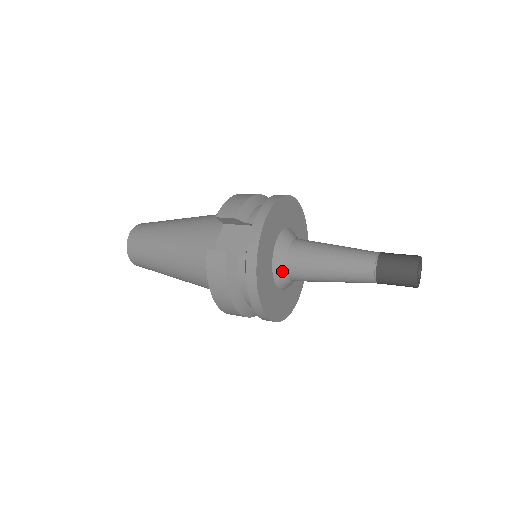
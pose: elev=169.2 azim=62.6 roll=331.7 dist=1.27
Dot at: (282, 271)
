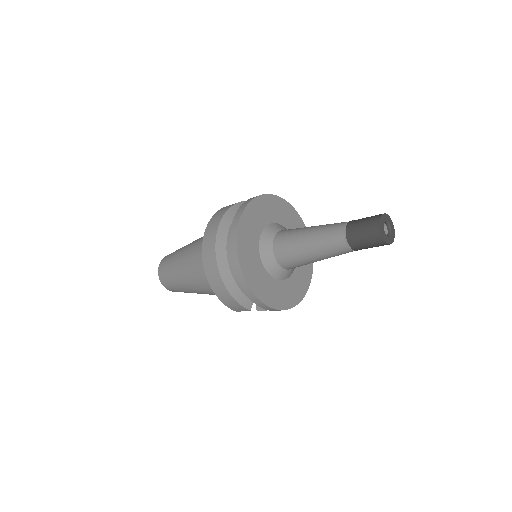
Dot at: (272, 233)
